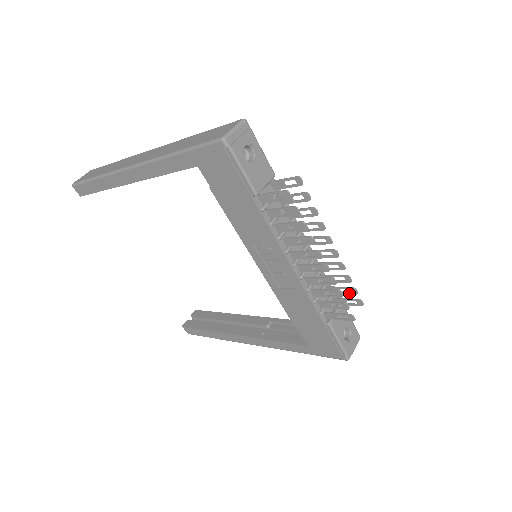
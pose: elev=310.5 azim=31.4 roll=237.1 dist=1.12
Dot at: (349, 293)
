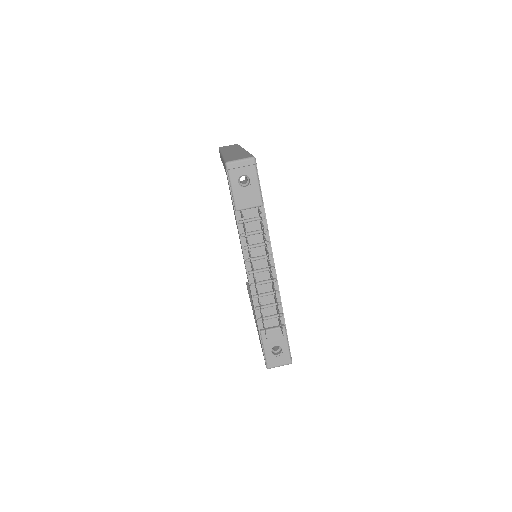
Dot at: occluded
